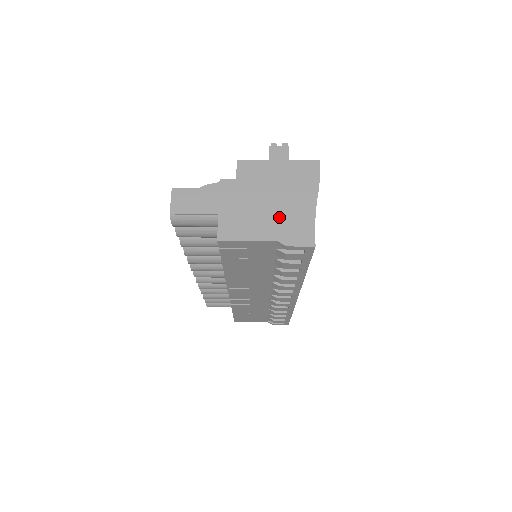
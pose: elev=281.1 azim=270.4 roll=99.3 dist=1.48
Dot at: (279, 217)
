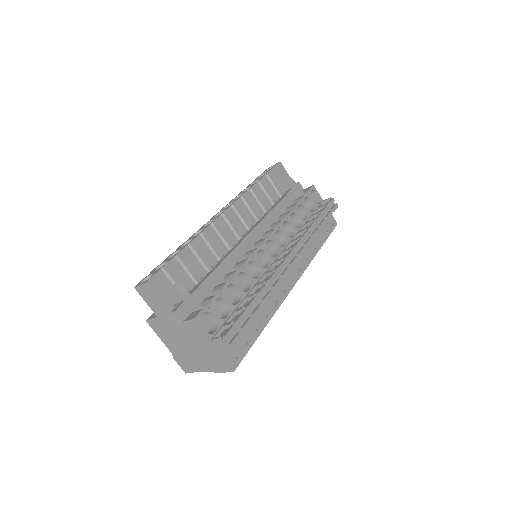
Dot at: (184, 352)
